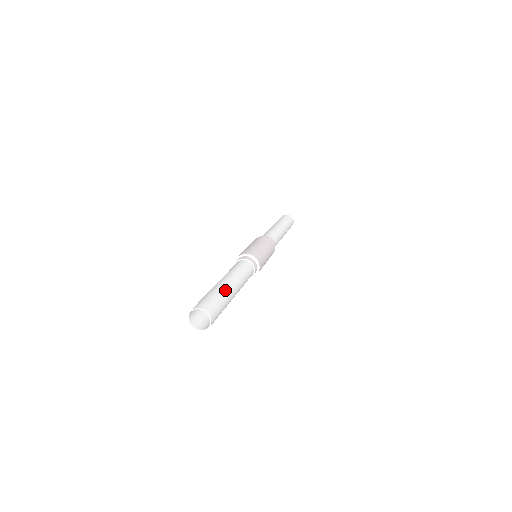
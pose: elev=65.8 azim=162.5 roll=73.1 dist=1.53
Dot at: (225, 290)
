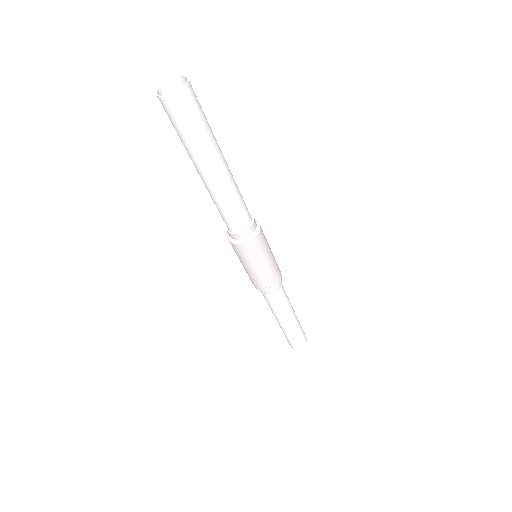
Dot at: (217, 143)
